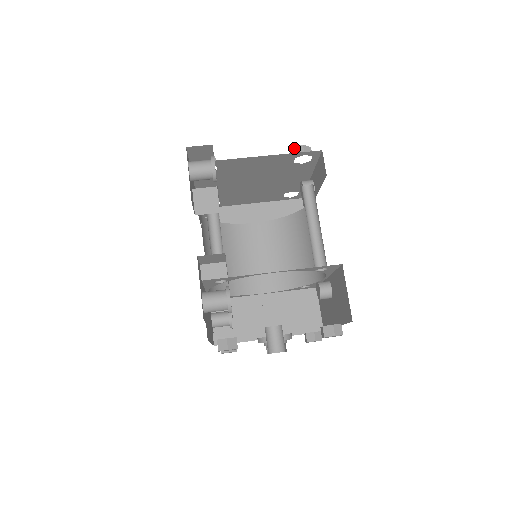
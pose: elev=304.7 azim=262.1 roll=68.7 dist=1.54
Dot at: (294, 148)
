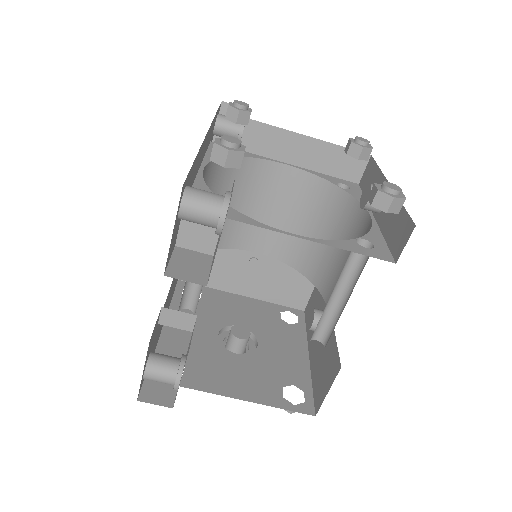
Dot at: (379, 190)
